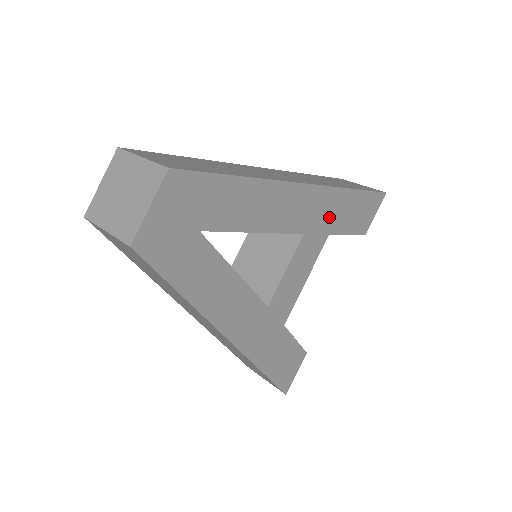
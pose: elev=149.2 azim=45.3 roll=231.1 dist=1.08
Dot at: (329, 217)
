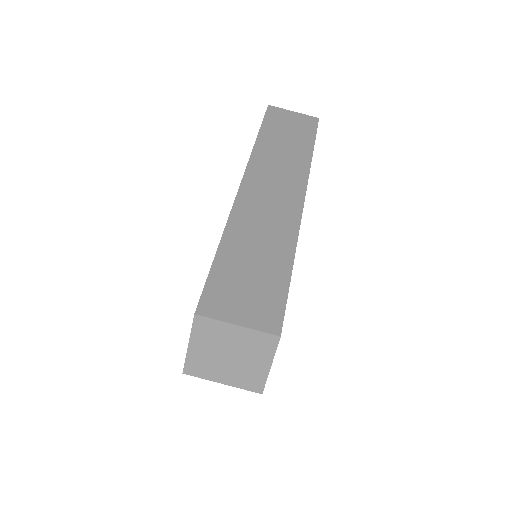
Dot at: occluded
